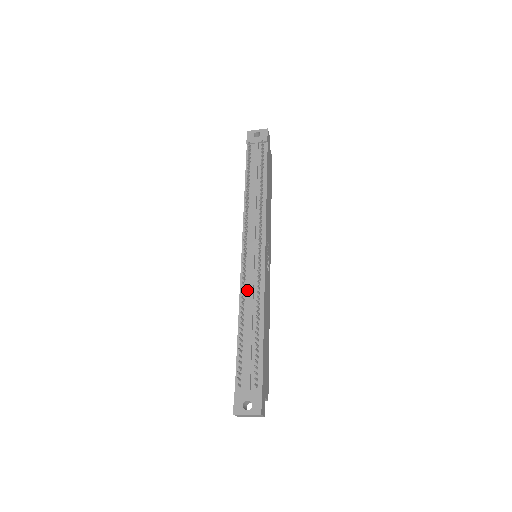
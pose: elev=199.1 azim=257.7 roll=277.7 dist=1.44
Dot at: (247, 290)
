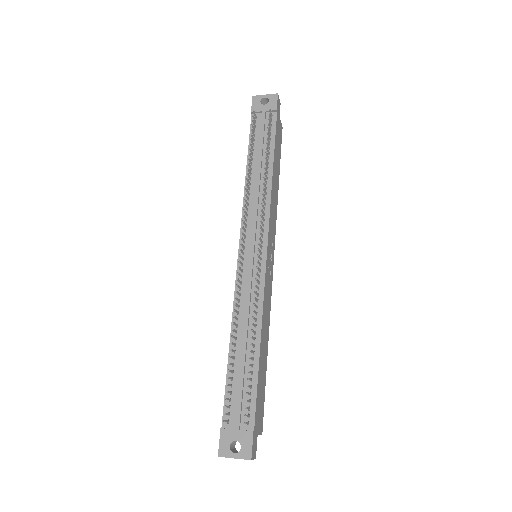
Dot at: (242, 301)
